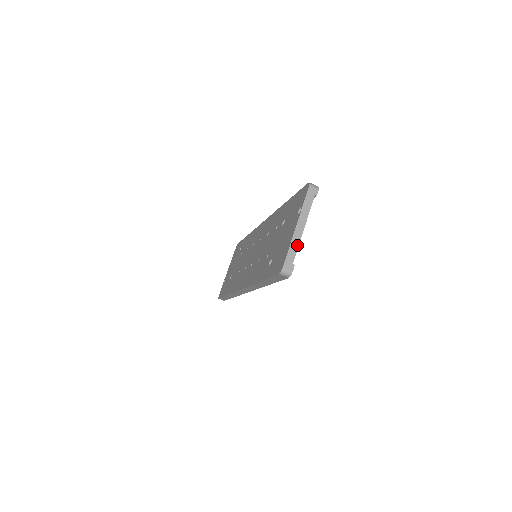
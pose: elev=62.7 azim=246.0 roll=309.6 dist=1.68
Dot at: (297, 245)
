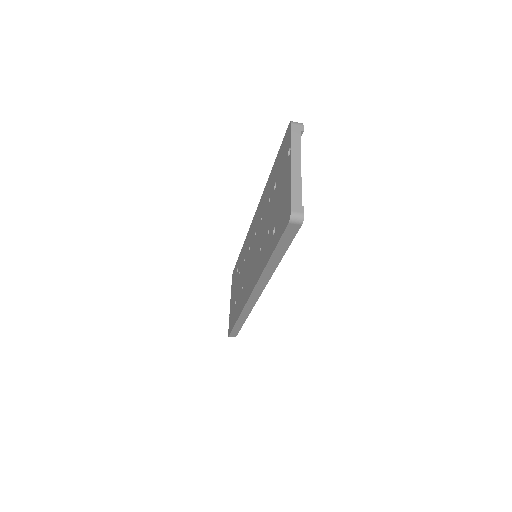
Dot at: (299, 185)
